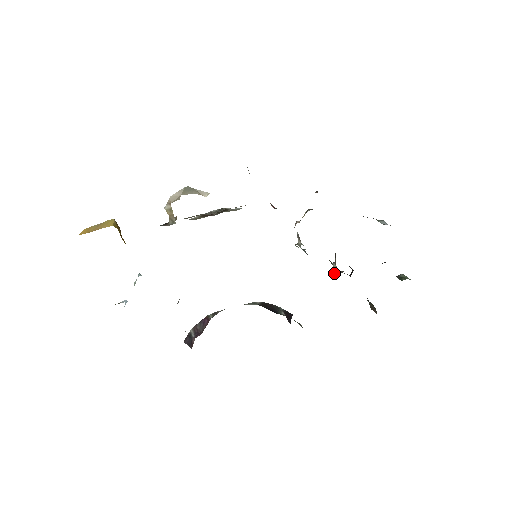
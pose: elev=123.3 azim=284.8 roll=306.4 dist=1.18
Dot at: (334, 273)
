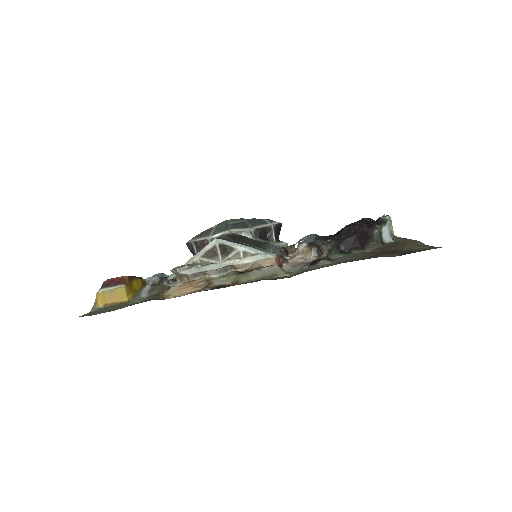
Dot at: occluded
